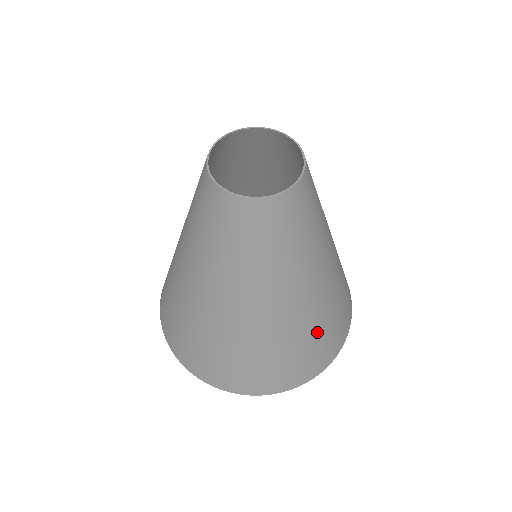
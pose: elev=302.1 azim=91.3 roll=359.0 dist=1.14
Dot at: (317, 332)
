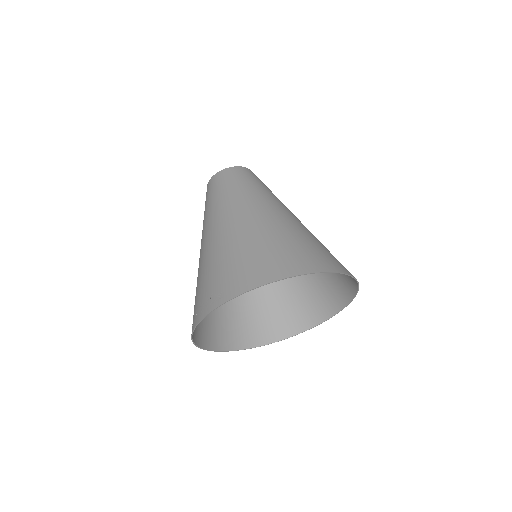
Dot at: occluded
